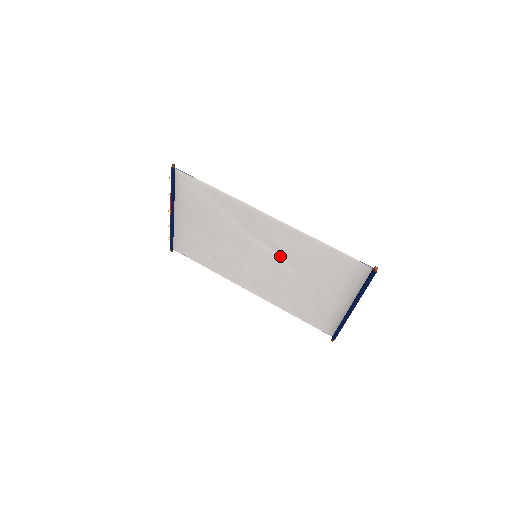
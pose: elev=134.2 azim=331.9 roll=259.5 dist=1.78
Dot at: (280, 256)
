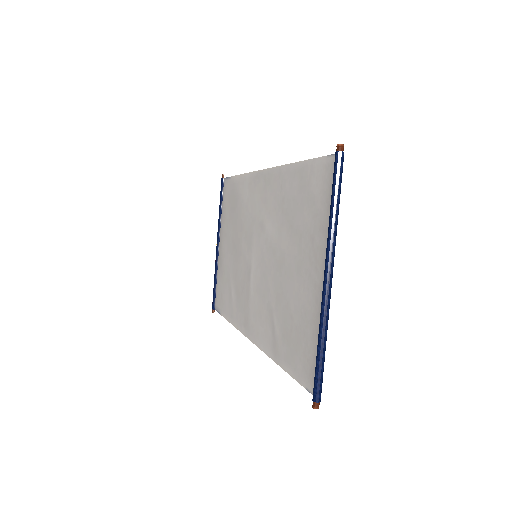
Dot at: (270, 233)
